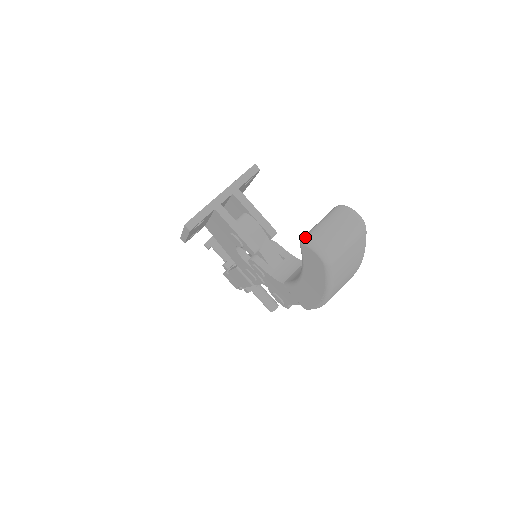
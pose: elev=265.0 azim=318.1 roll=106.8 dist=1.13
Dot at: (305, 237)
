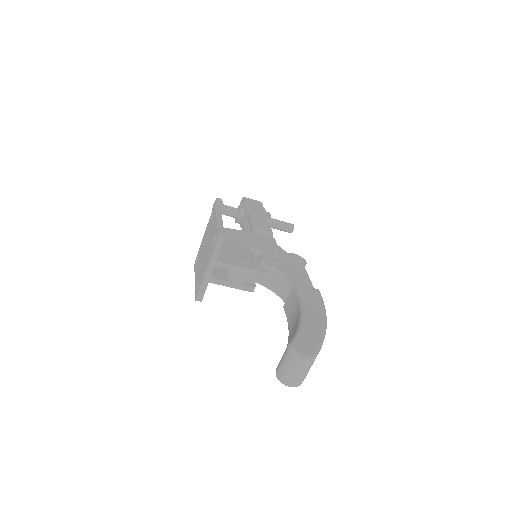
Dot at: (277, 376)
